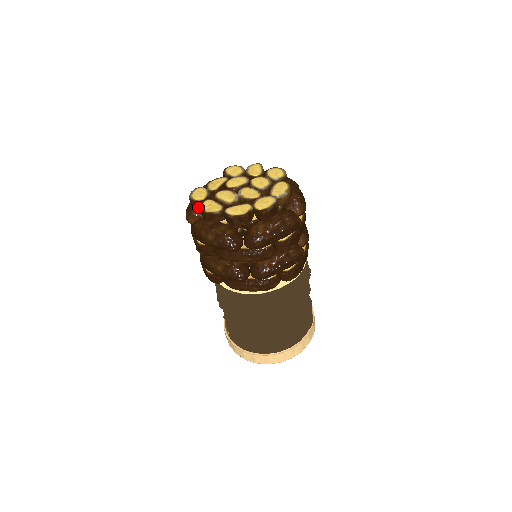
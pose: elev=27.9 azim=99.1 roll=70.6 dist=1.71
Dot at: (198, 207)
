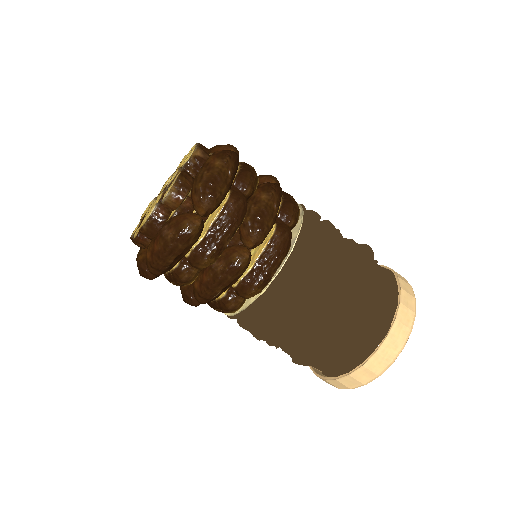
Dot at: occluded
